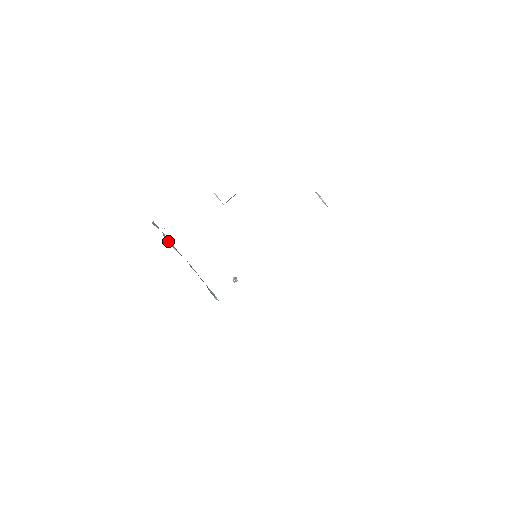
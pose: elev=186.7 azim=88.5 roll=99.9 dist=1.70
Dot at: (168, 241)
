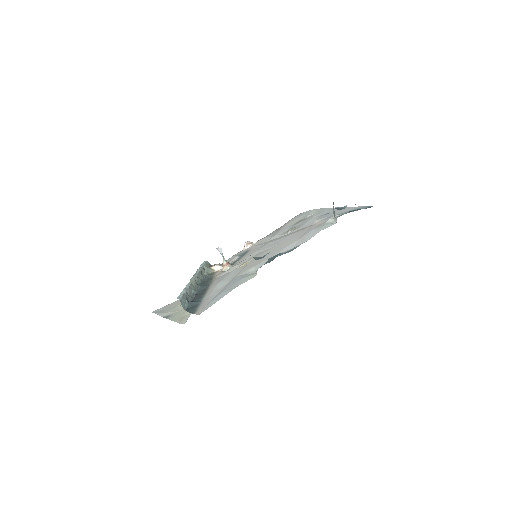
Dot at: (189, 297)
